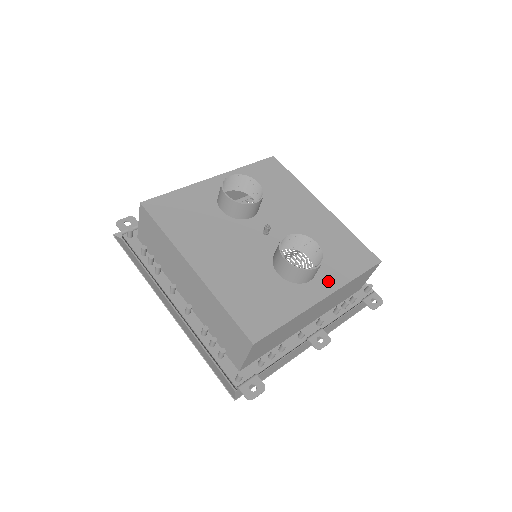
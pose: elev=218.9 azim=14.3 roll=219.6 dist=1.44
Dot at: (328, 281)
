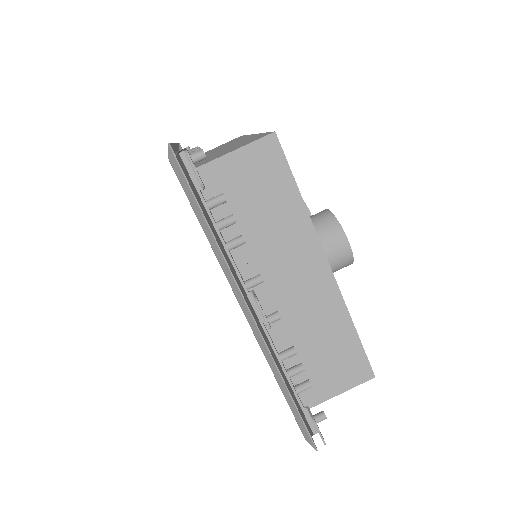
Dot at: occluded
